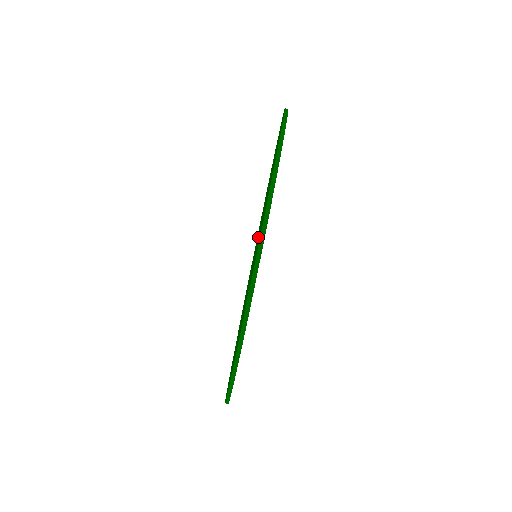
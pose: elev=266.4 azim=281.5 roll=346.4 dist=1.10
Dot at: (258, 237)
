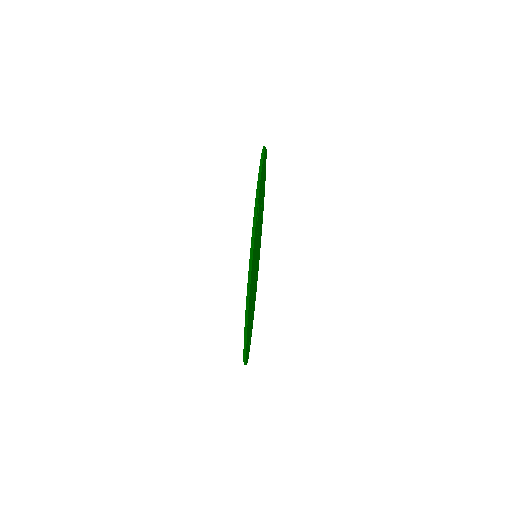
Dot at: occluded
